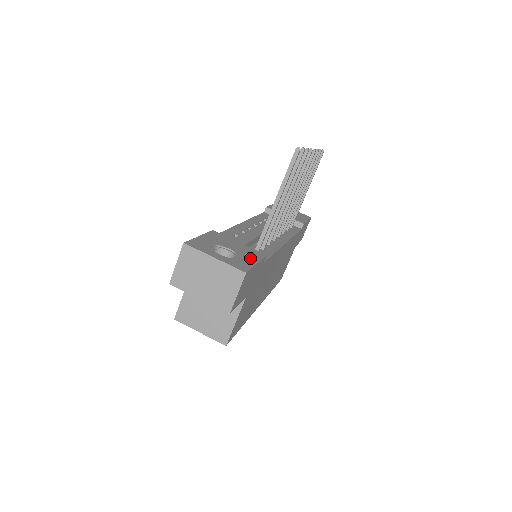
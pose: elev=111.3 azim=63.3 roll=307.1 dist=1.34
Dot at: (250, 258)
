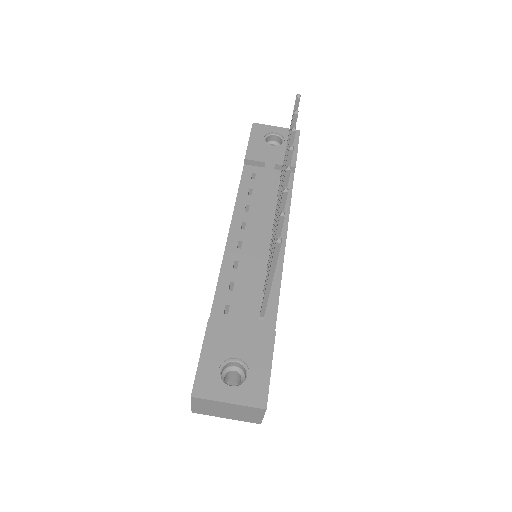
Dot at: (262, 362)
